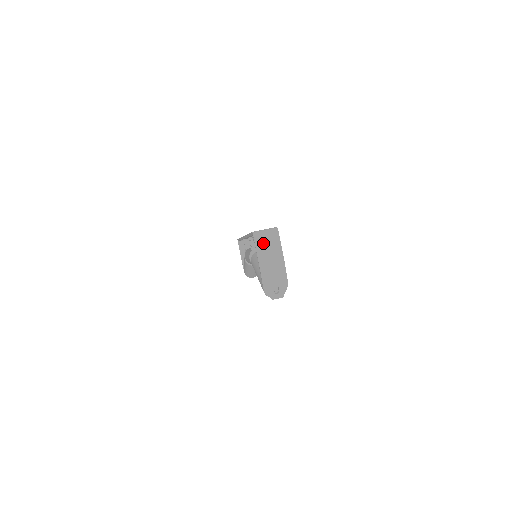
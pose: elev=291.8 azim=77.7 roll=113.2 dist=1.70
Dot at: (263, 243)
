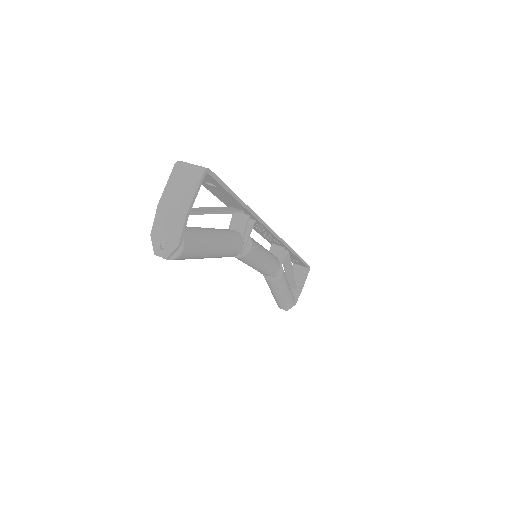
Dot at: (179, 177)
